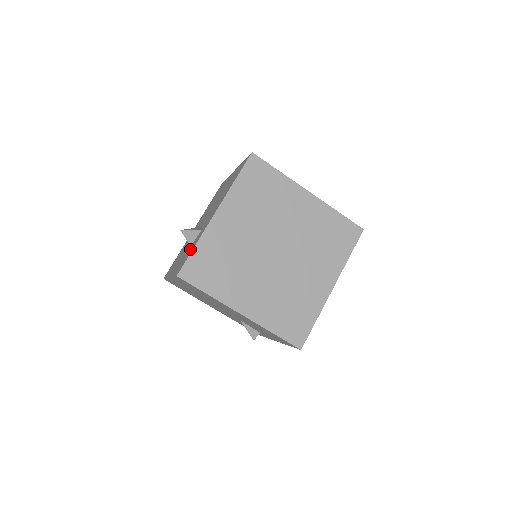
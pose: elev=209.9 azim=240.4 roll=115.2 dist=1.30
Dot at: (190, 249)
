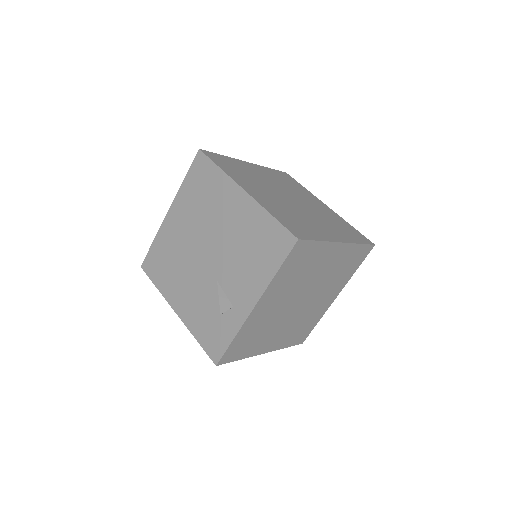
Dot at: occluded
